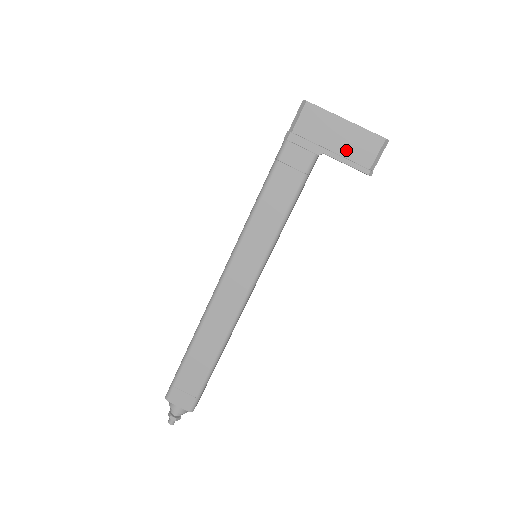
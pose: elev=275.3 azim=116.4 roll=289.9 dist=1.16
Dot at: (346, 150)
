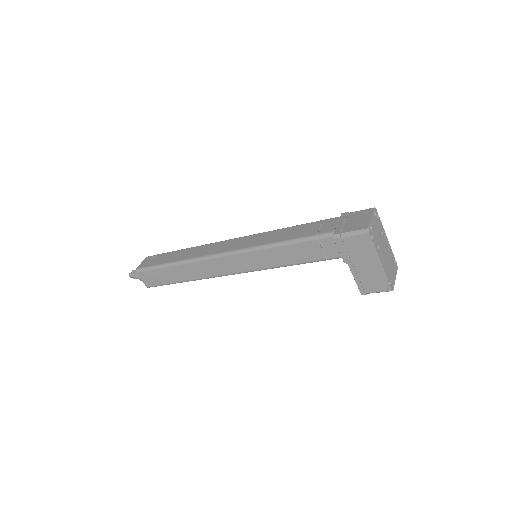
Dot at: (363, 275)
